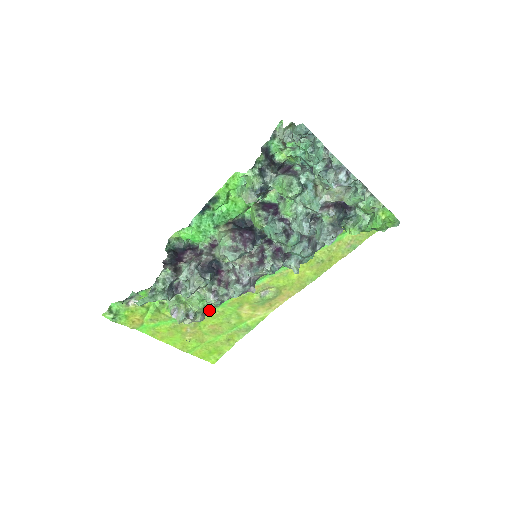
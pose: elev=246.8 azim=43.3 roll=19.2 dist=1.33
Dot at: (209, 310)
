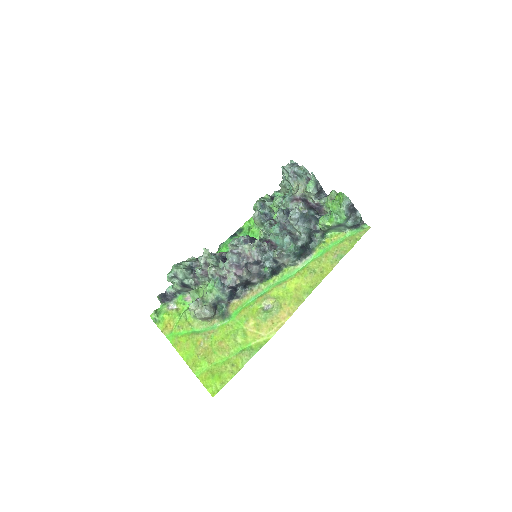
Dot at: (222, 324)
